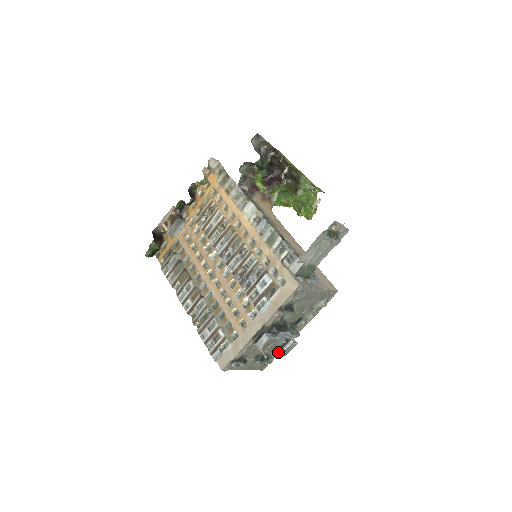
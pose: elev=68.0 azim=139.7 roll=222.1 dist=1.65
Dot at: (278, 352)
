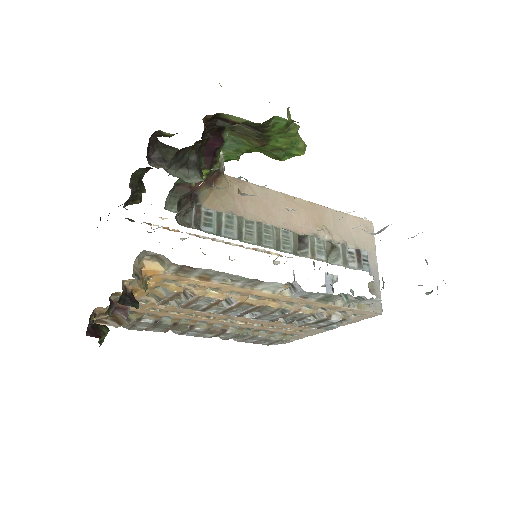
Dot at: occluded
